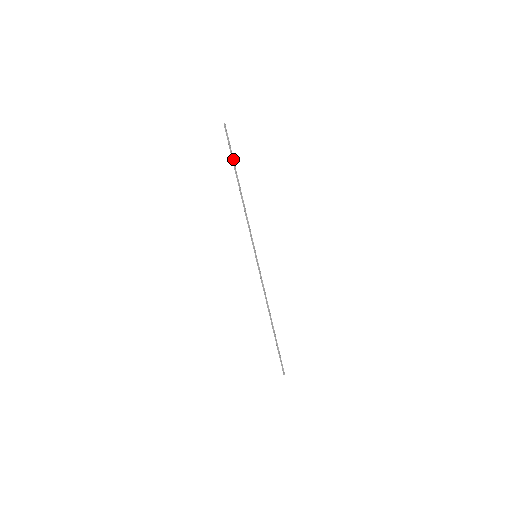
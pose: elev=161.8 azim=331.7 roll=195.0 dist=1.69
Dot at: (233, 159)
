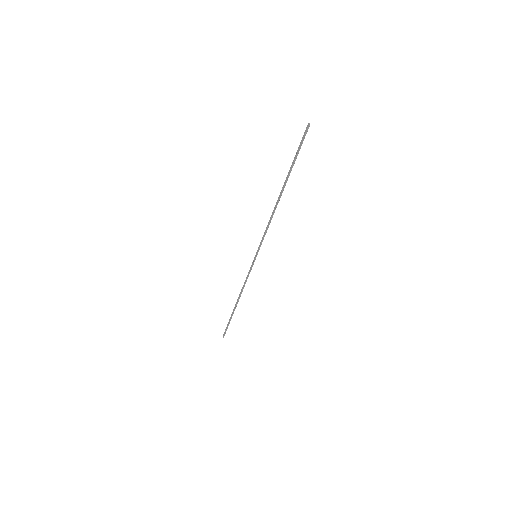
Dot at: (293, 165)
